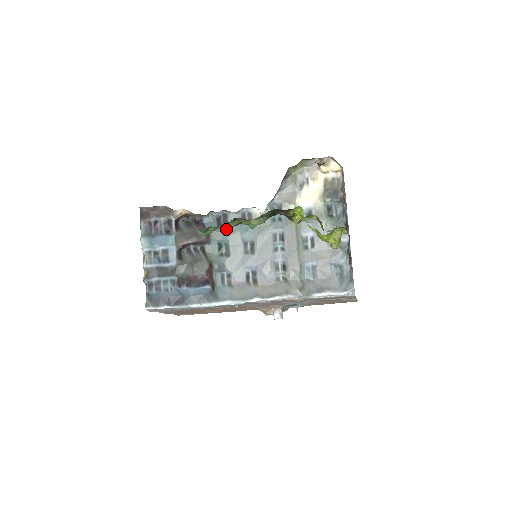
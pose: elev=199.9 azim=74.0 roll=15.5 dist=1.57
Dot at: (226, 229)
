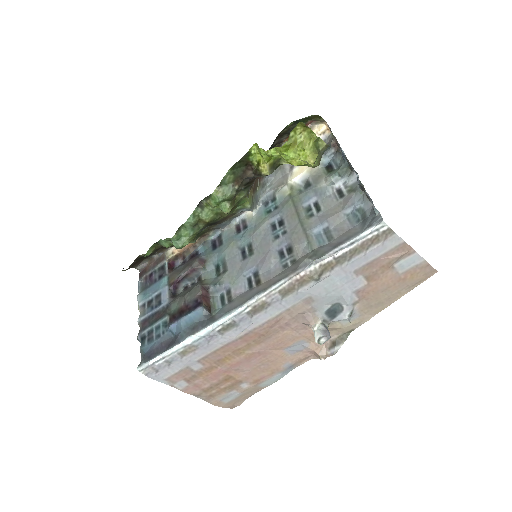
Dot at: (221, 247)
